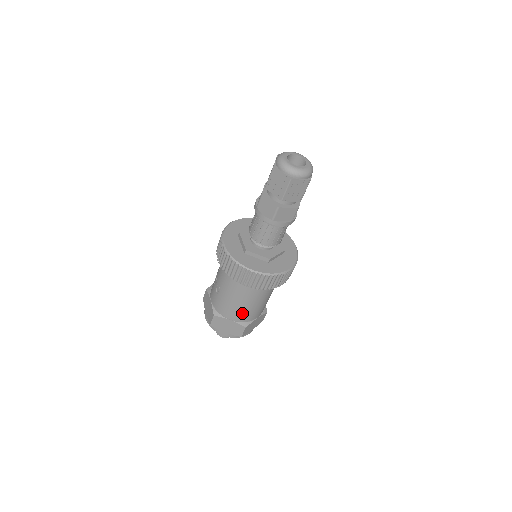
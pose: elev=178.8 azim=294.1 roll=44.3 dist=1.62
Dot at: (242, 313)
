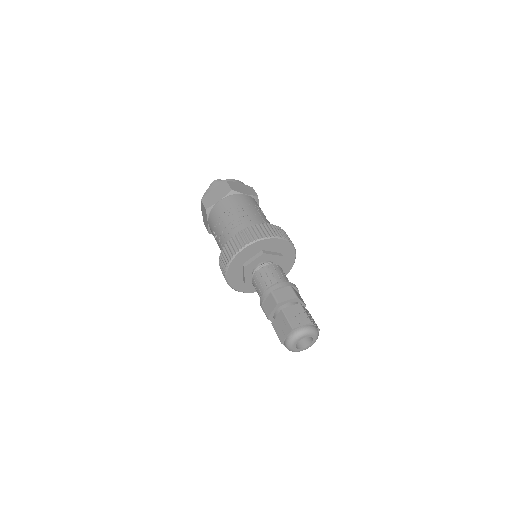
Dot at: occluded
